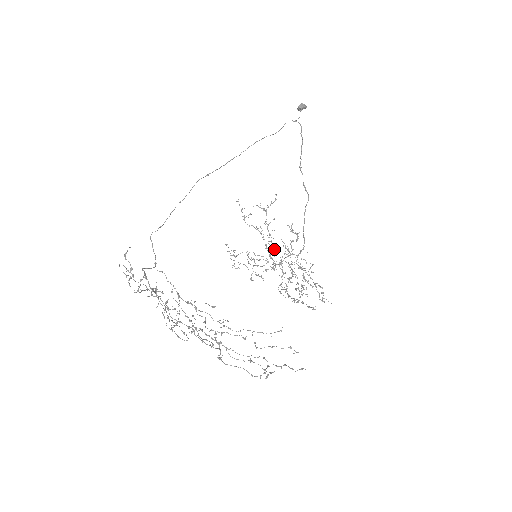
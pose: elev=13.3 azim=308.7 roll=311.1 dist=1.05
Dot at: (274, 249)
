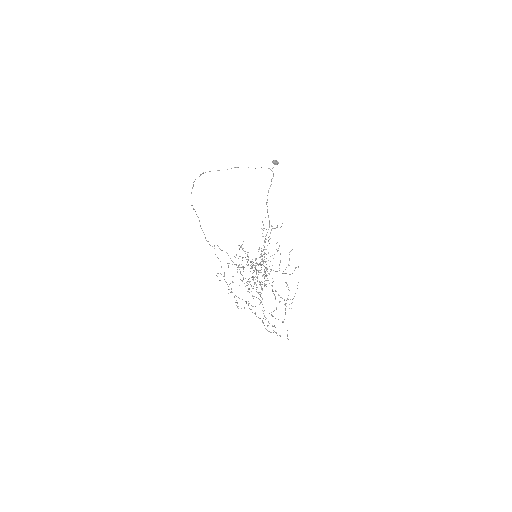
Dot at: occluded
